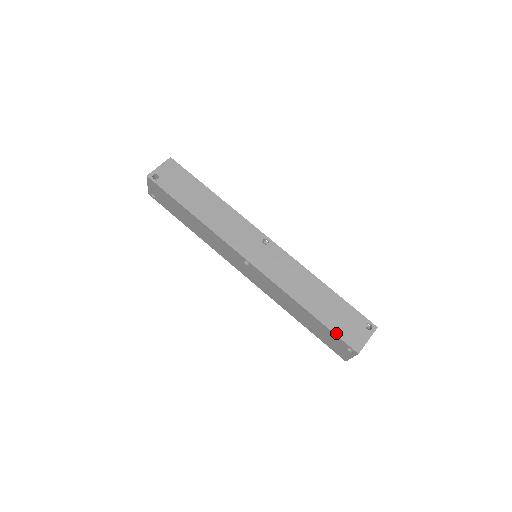
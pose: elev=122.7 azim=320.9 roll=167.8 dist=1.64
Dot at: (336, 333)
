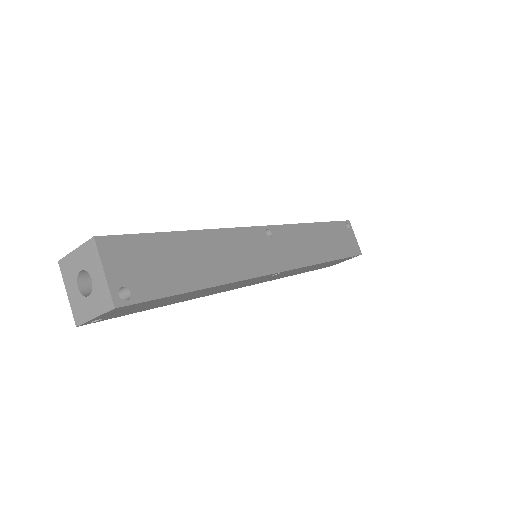
Dot at: (349, 256)
